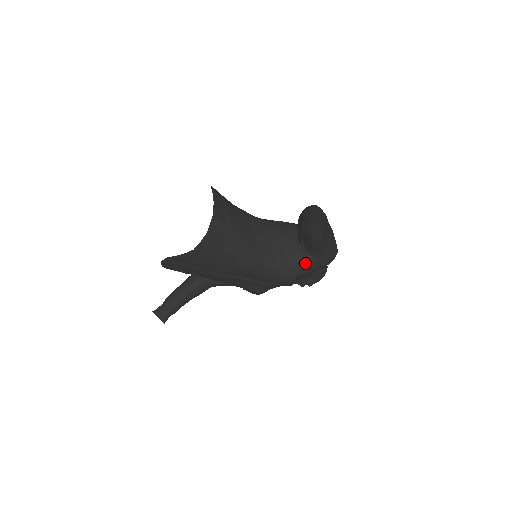
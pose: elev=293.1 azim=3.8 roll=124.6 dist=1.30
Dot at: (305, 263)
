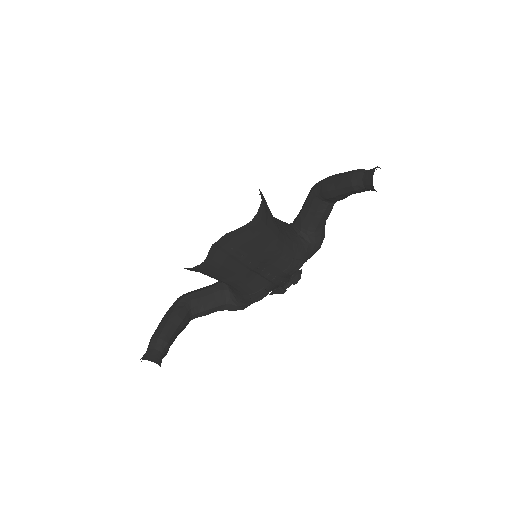
Dot at: (308, 247)
